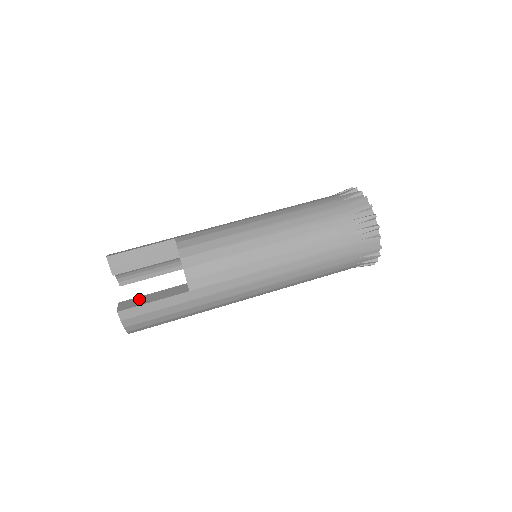
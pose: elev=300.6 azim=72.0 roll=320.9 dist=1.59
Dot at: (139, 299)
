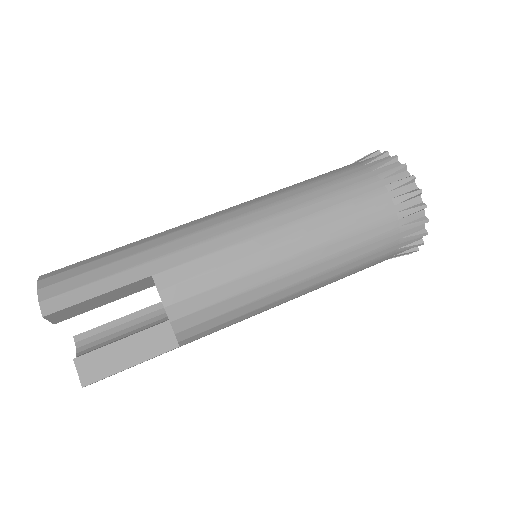
Dot at: (106, 356)
